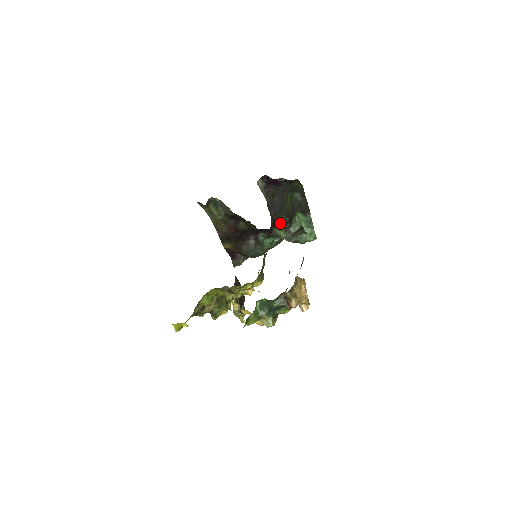
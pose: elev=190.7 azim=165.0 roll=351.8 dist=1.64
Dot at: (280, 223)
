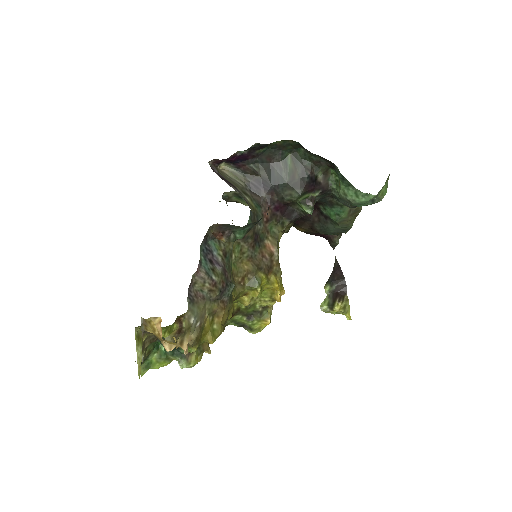
Dot at: (289, 199)
